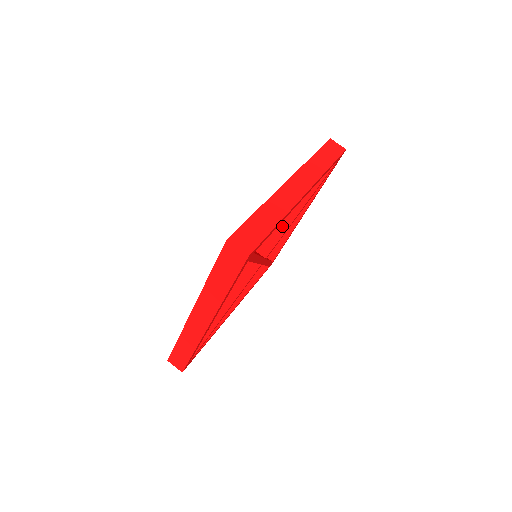
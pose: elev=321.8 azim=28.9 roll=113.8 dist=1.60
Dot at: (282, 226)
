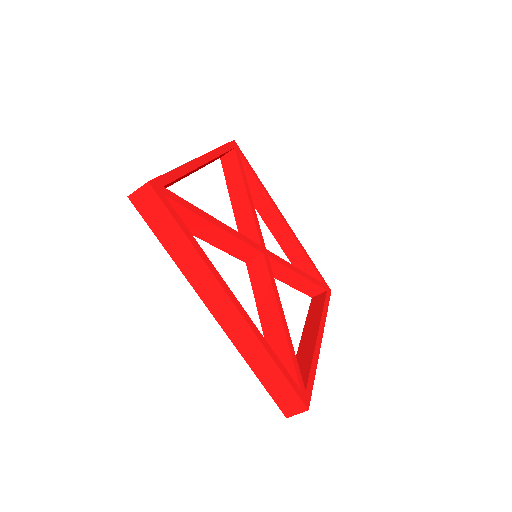
Dot at: (247, 217)
